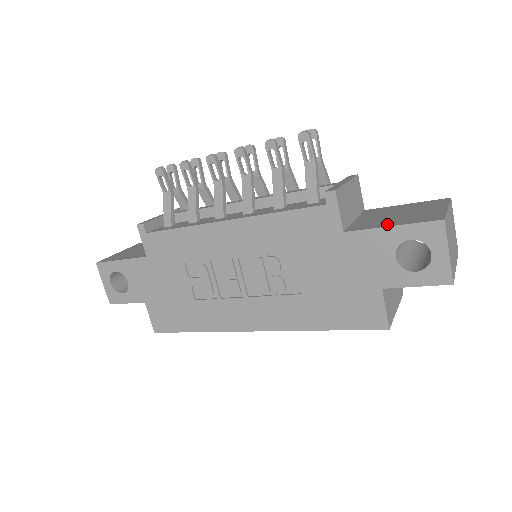
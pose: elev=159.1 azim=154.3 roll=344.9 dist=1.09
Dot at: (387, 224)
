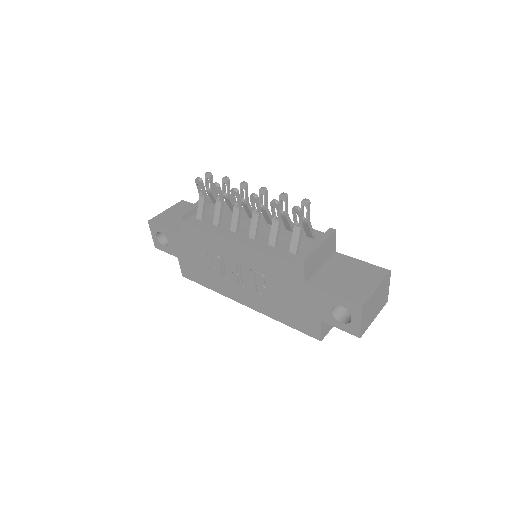
Dot at: (332, 290)
